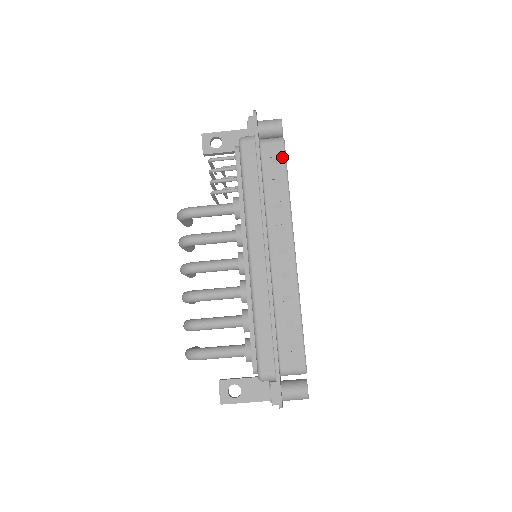
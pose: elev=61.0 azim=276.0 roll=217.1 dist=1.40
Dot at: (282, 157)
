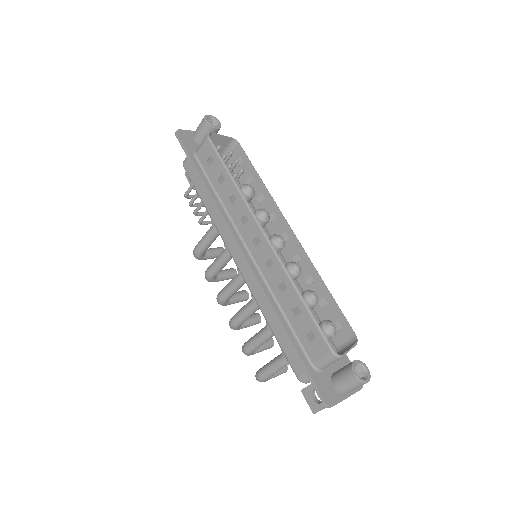
Dot at: (213, 153)
